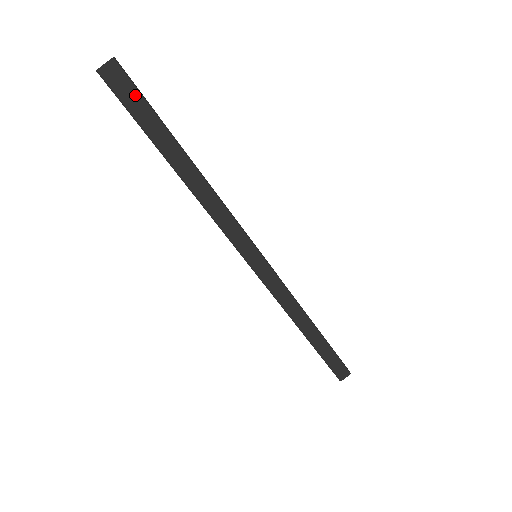
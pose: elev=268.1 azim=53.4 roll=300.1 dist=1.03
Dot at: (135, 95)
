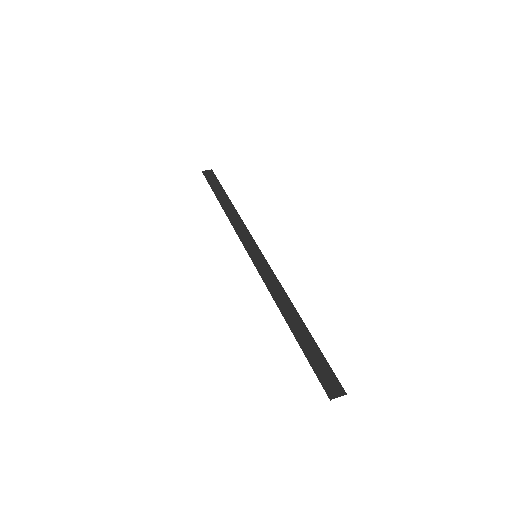
Dot at: (214, 179)
